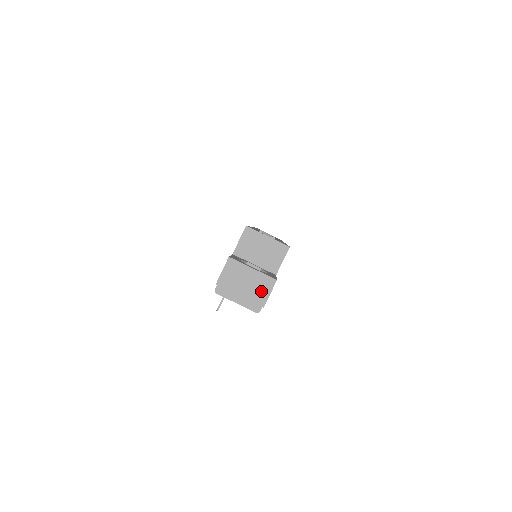
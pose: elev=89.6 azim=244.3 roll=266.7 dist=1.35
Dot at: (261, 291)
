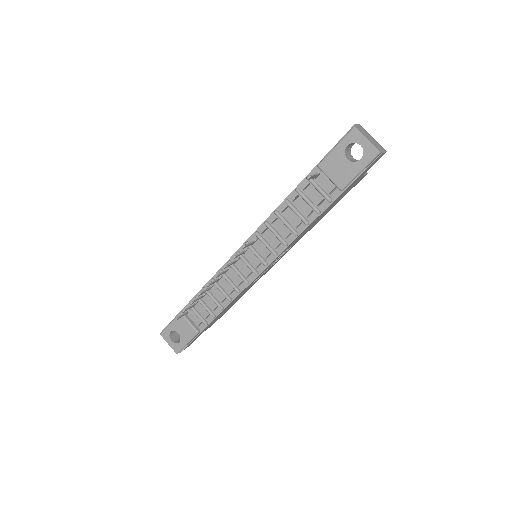
Dot at: (380, 147)
